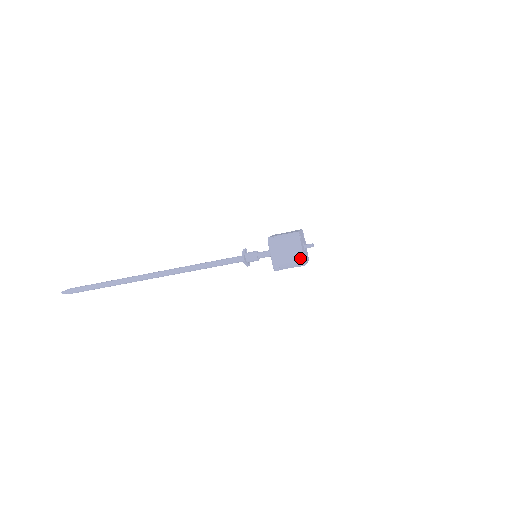
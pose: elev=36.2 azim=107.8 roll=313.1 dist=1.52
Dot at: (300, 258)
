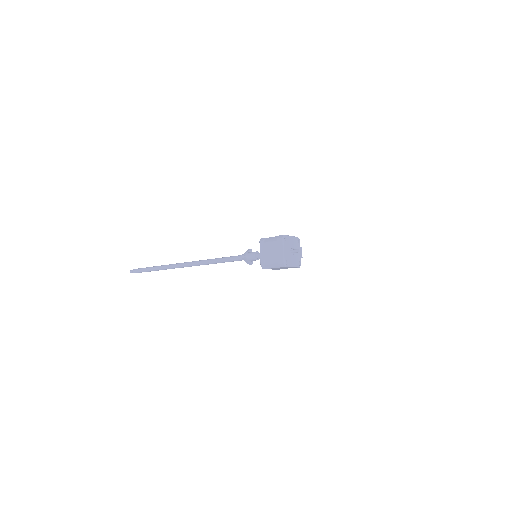
Dot at: (281, 258)
